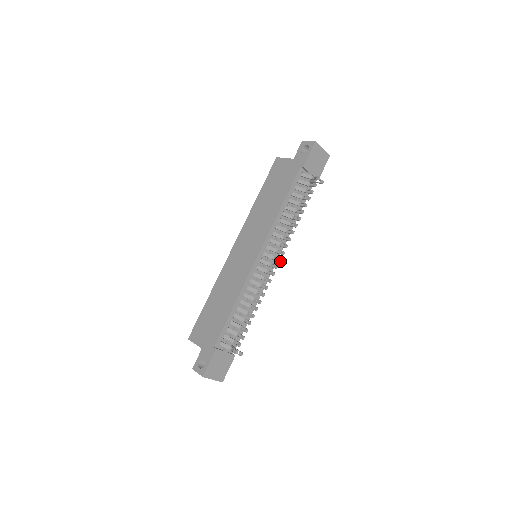
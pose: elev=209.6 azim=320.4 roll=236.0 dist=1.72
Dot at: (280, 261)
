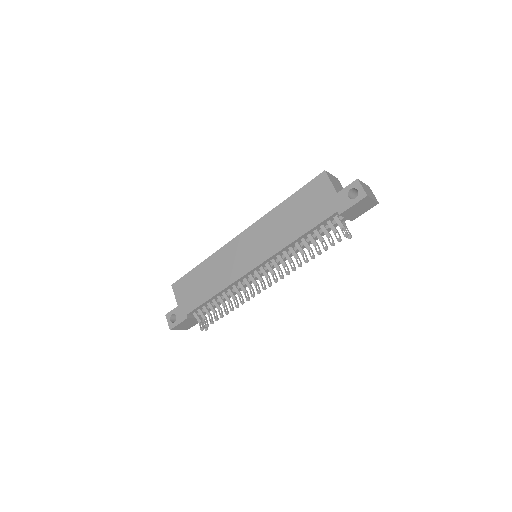
Dot at: (270, 286)
